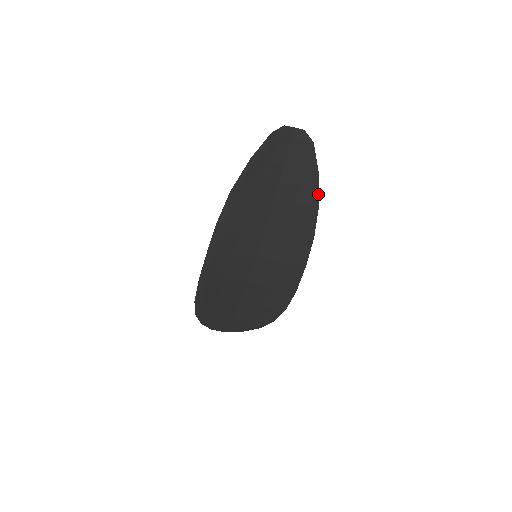
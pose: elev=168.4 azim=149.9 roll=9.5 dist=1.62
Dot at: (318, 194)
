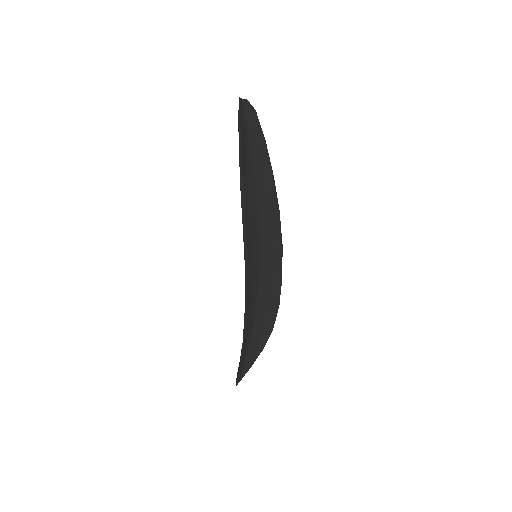
Dot at: (270, 164)
